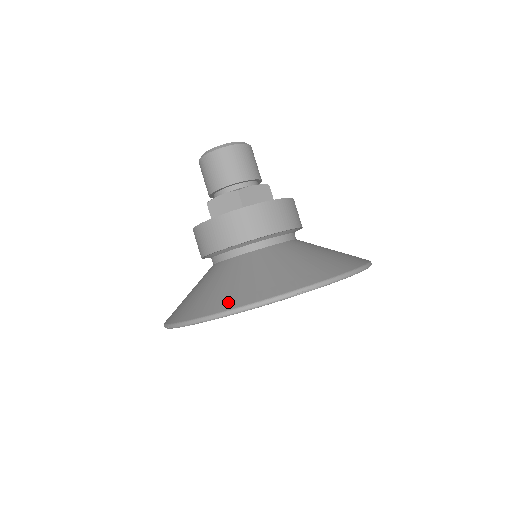
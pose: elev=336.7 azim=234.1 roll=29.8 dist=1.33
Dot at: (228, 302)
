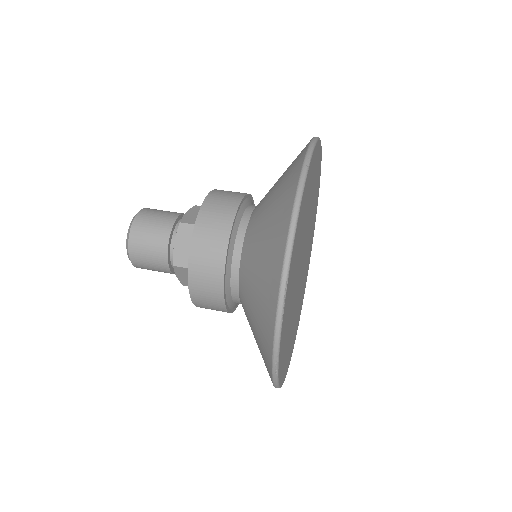
Dot at: (279, 241)
